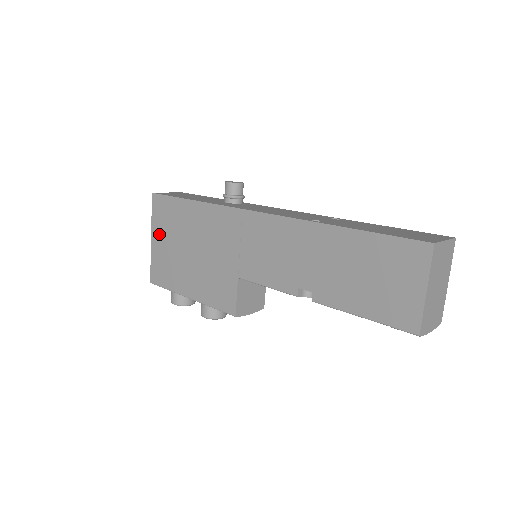
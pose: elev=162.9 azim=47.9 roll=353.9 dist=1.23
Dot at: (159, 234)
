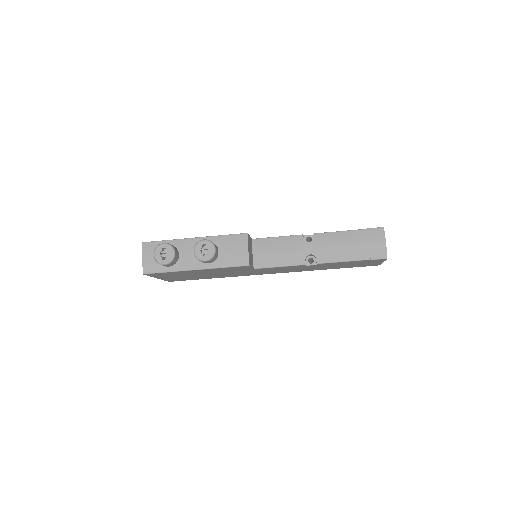
Dot at: occluded
